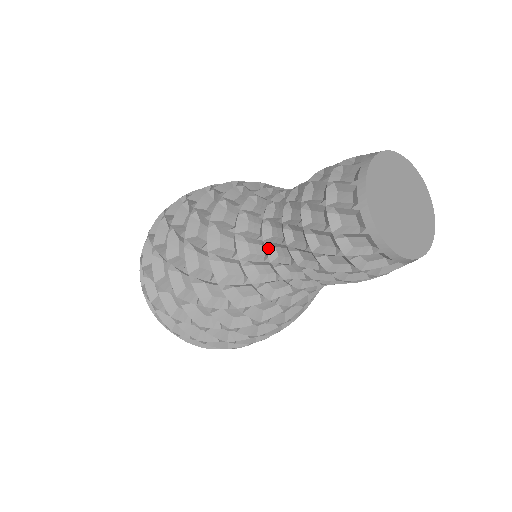
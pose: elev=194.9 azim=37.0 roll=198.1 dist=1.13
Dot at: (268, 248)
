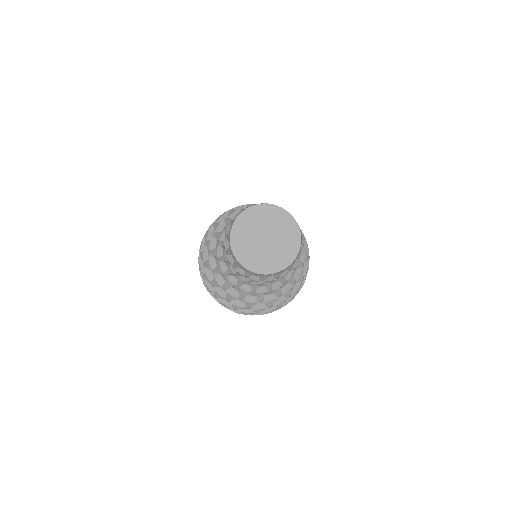
Dot at: occluded
